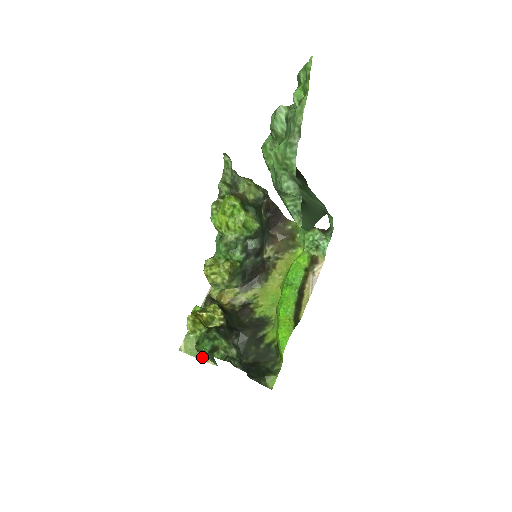
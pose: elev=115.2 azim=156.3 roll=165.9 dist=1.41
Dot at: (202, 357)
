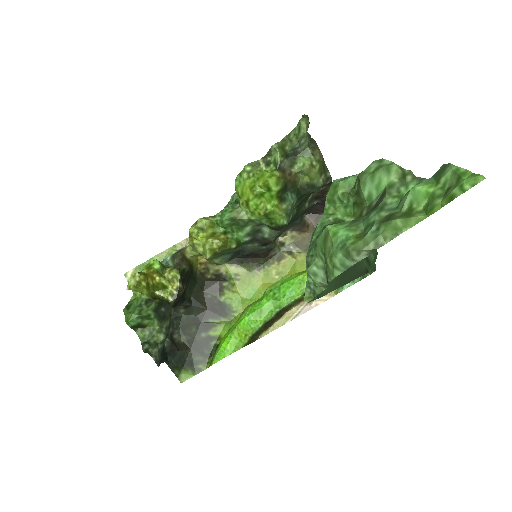
Dot at: occluded
